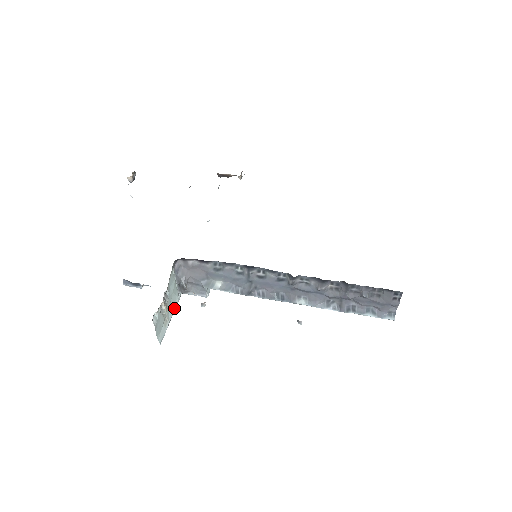
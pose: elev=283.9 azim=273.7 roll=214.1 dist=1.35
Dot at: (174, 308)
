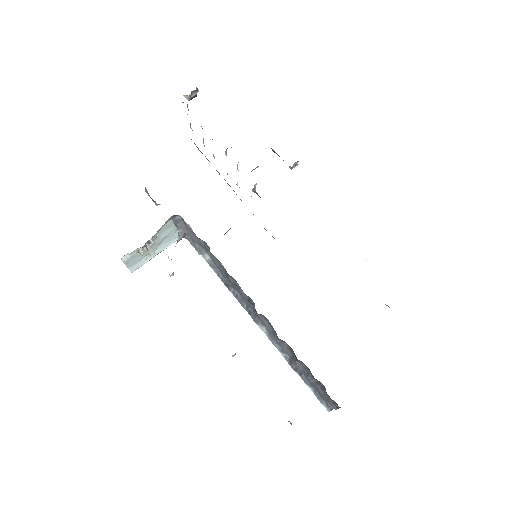
Dot at: (168, 245)
